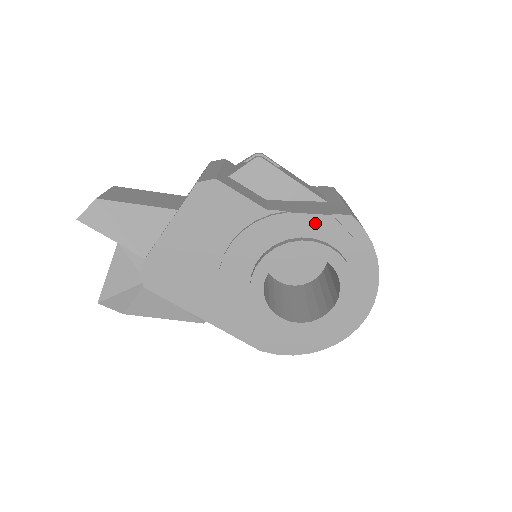
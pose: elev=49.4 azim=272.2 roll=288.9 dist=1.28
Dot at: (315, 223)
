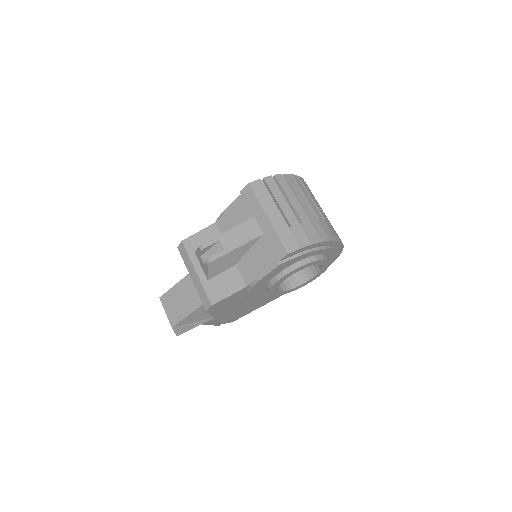
Dot at: (275, 271)
